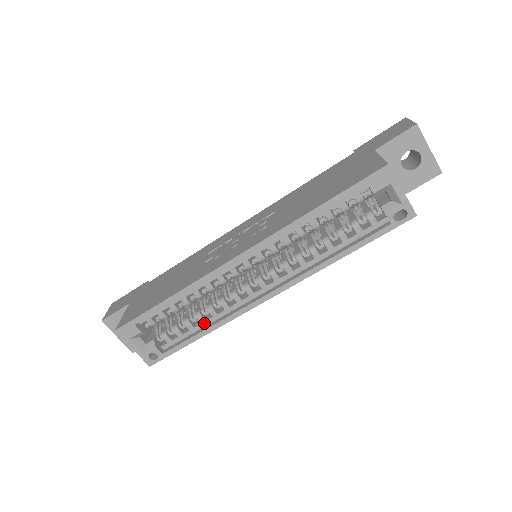
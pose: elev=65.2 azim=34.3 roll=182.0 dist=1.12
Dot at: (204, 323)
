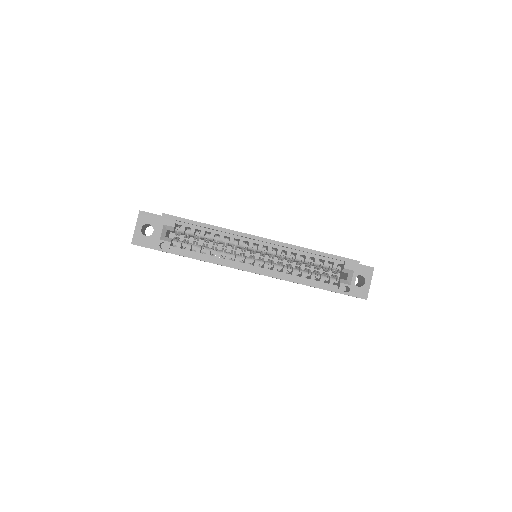
Dot at: (207, 255)
